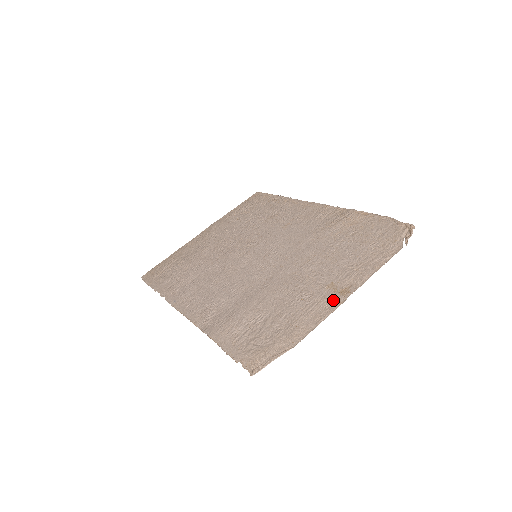
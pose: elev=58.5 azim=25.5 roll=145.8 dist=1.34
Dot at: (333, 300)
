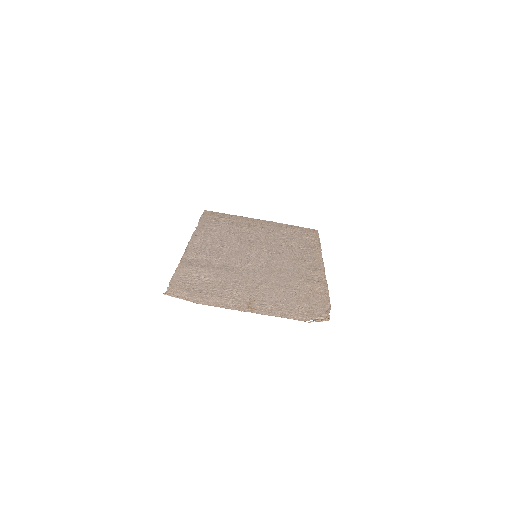
Dot at: (241, 306)
